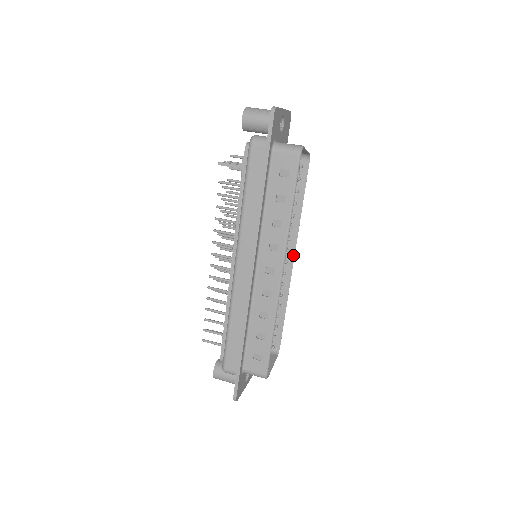
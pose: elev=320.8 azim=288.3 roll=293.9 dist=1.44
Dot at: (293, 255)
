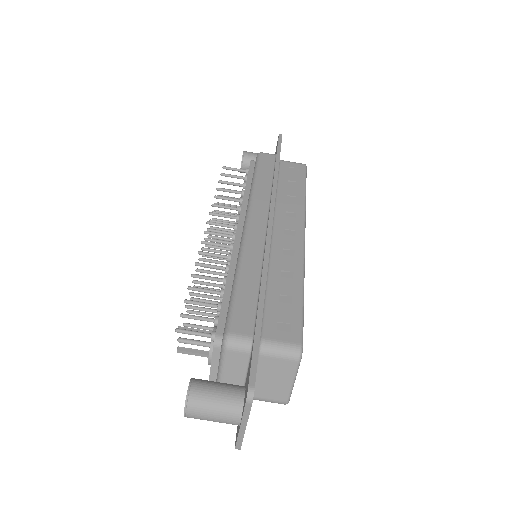
Dot at: (303, 241)
